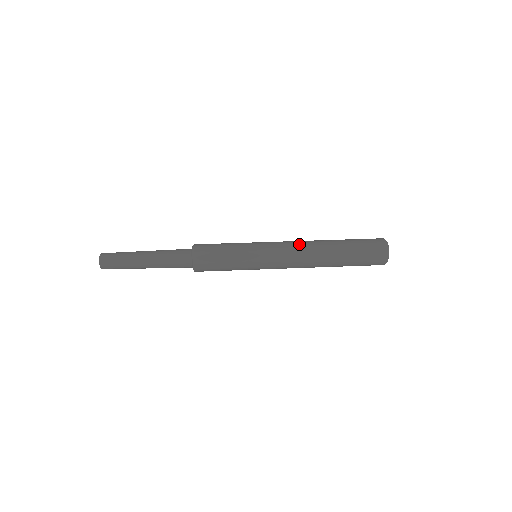
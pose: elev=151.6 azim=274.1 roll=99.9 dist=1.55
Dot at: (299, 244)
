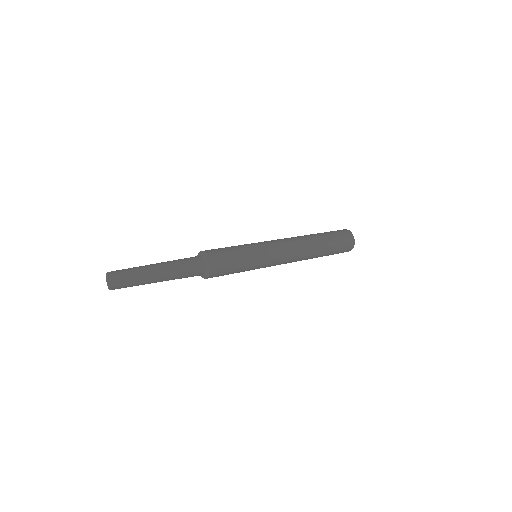
Dot at: (288, 238)
